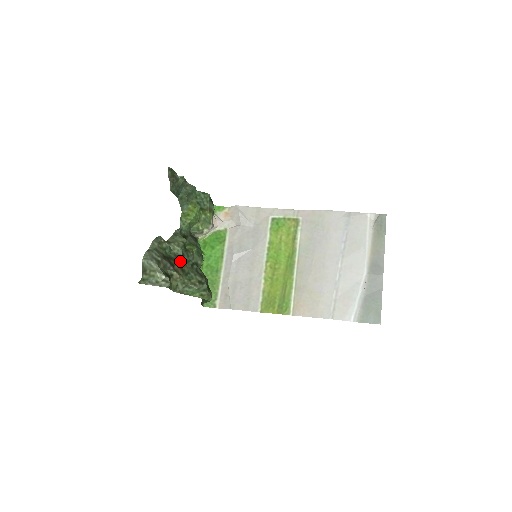
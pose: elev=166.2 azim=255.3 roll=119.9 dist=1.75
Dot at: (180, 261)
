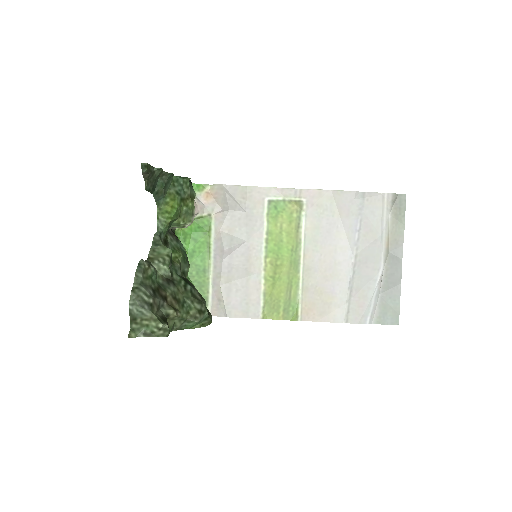
Dot at: (171, 287)
